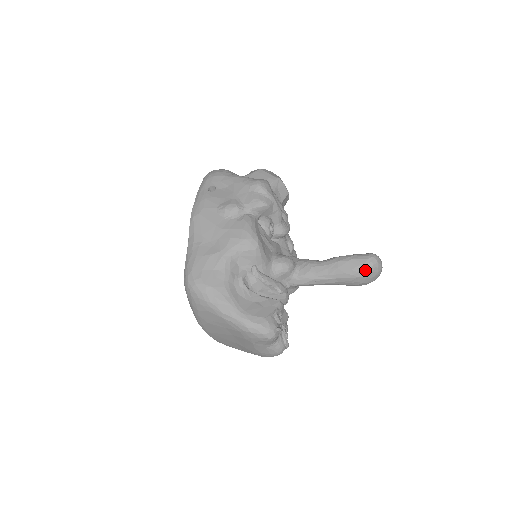
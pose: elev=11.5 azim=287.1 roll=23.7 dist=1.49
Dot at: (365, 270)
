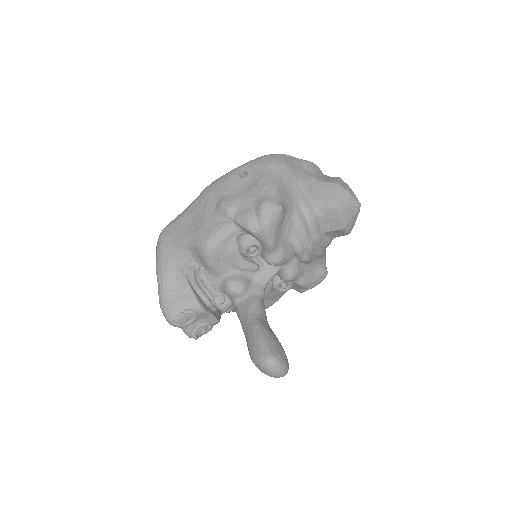
Dot at: (255, 361)
